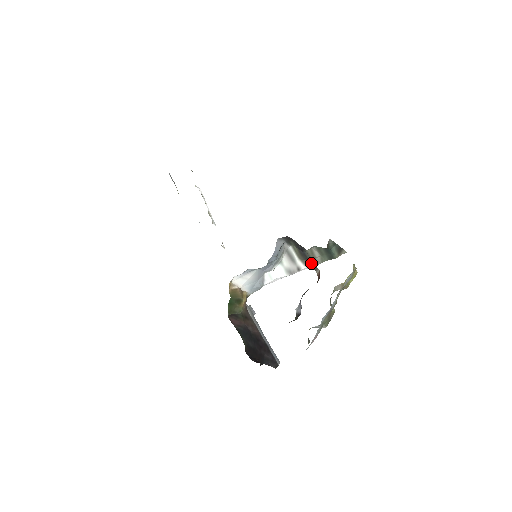
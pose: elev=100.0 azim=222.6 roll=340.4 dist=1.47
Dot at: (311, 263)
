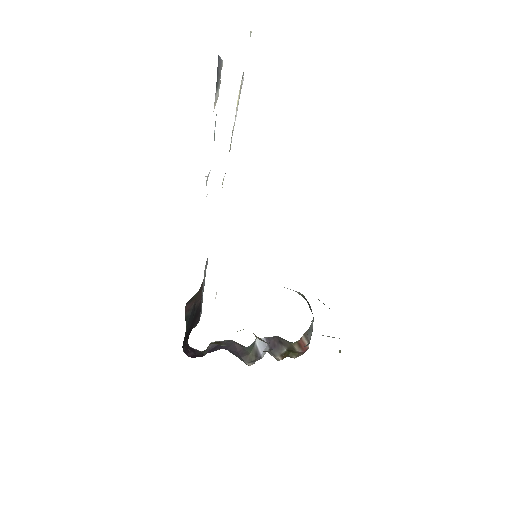
Dot at: occluded
